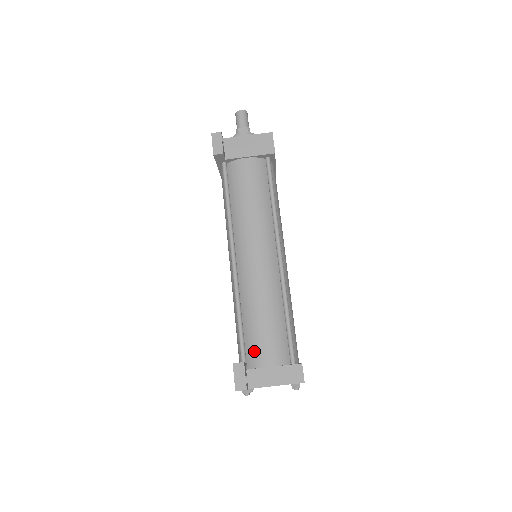
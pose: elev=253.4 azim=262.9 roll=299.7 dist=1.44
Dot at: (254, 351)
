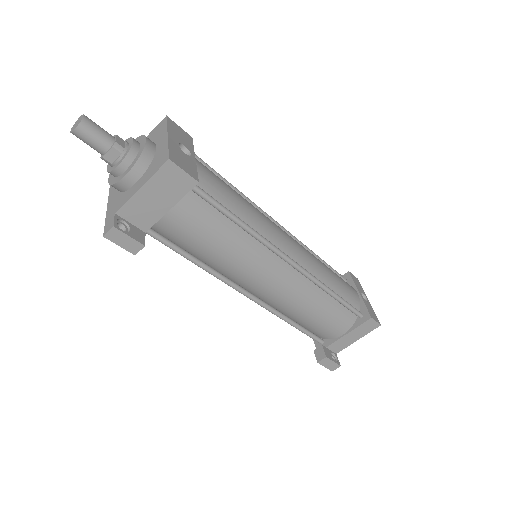
Dot at: (322, 333)
